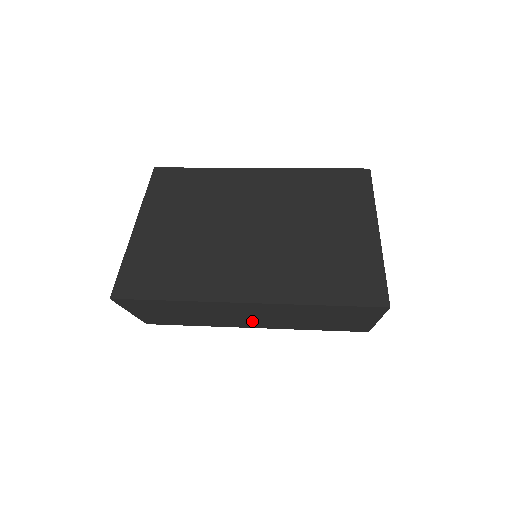
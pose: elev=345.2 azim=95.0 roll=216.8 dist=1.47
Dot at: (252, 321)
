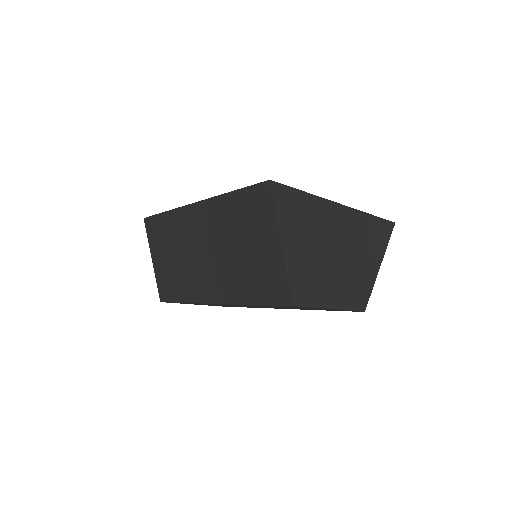
Dot at: (207, 272)
